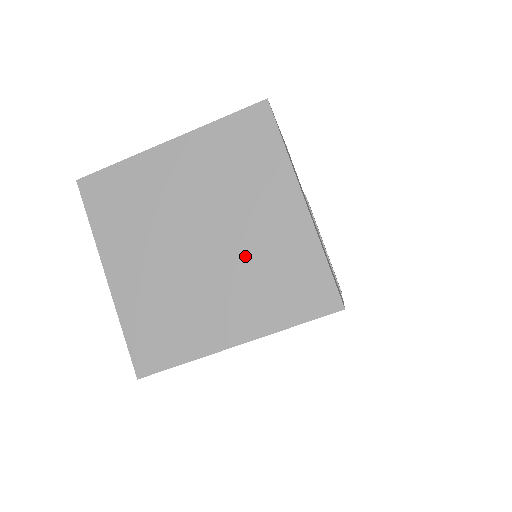
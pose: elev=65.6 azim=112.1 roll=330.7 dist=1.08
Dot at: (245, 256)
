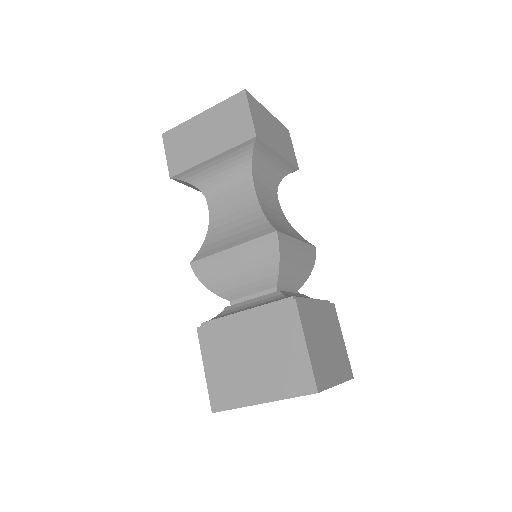
Dot at: occluded
